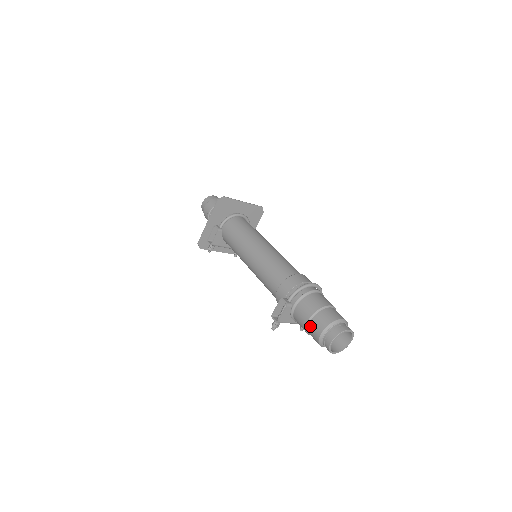
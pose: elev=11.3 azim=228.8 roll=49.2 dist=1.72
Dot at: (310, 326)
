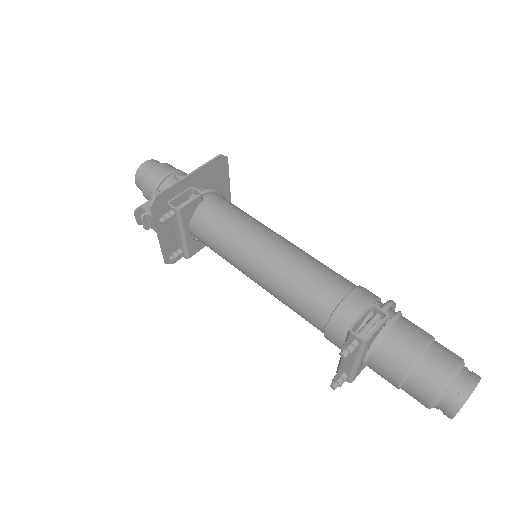
Dot at: (427, 358)
